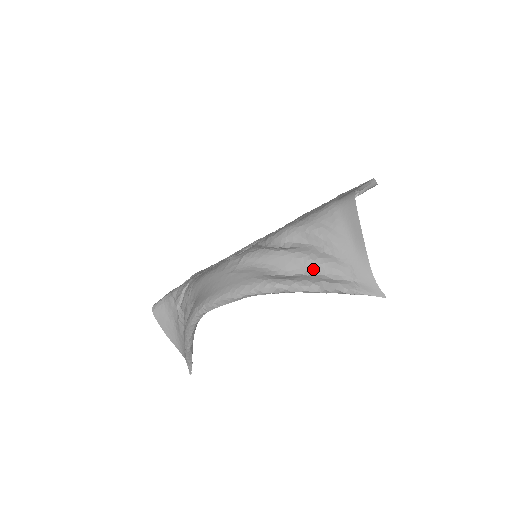
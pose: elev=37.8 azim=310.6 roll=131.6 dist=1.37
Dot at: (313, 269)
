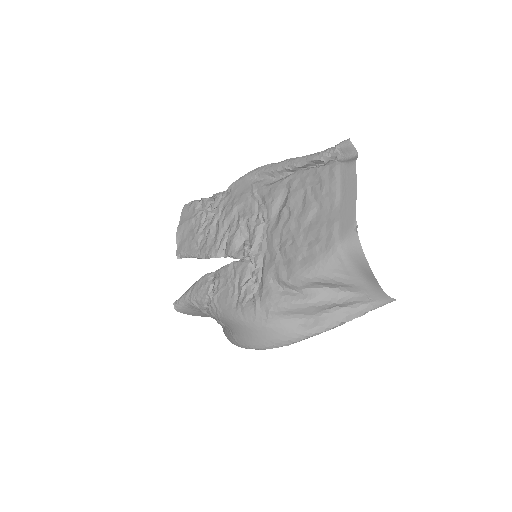
Dot at: (335, 306)
